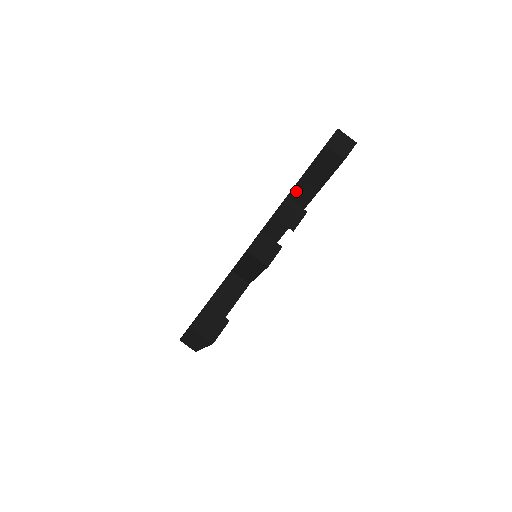
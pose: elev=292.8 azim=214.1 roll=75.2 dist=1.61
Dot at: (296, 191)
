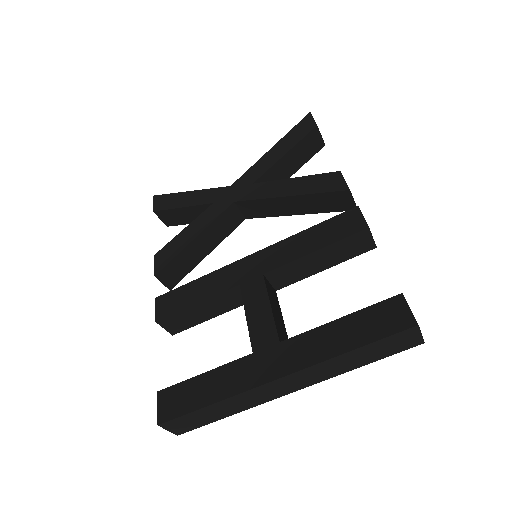
Dot at: (267, 176)
